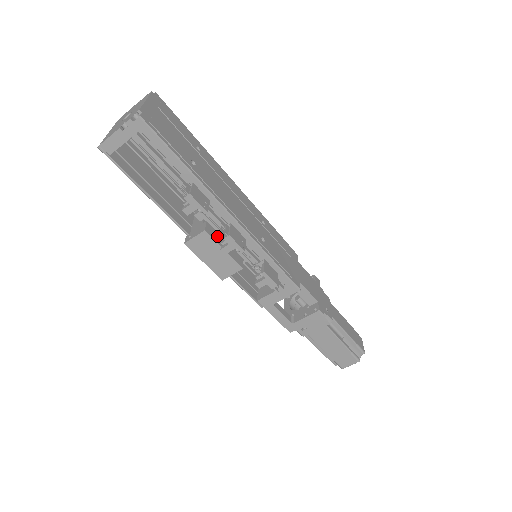
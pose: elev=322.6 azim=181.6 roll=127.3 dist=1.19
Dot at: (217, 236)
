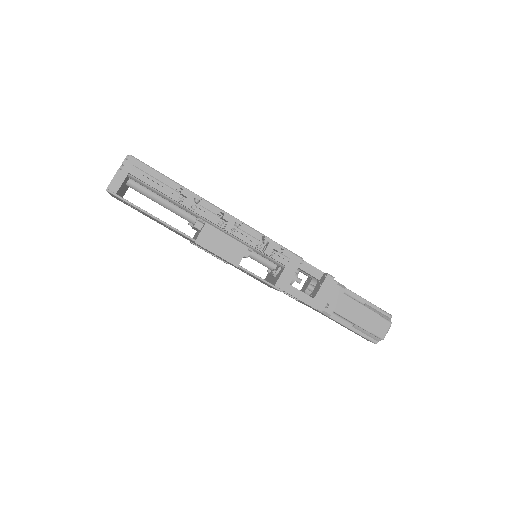
Dot at: occluded
